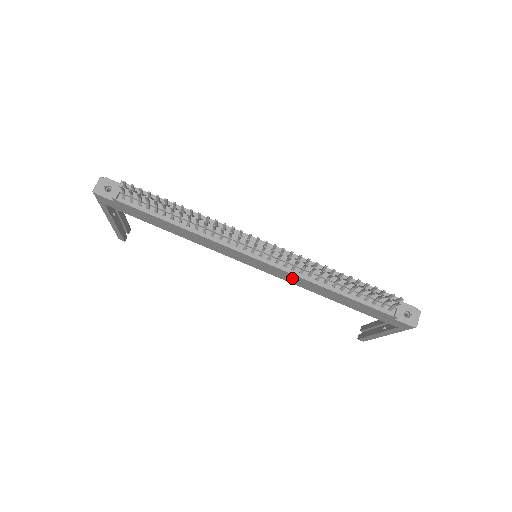
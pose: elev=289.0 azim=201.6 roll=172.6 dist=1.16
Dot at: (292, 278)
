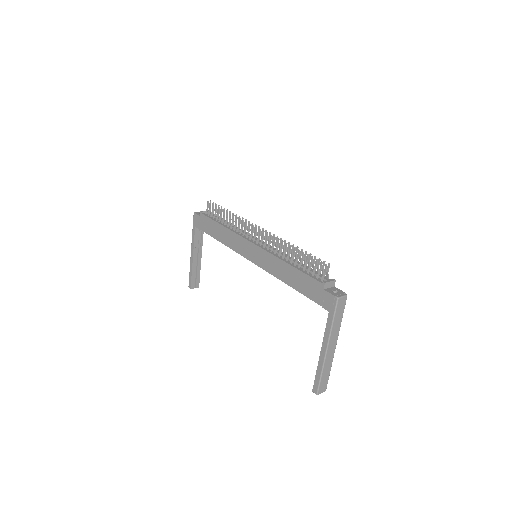
Dot at: (269, 261)
